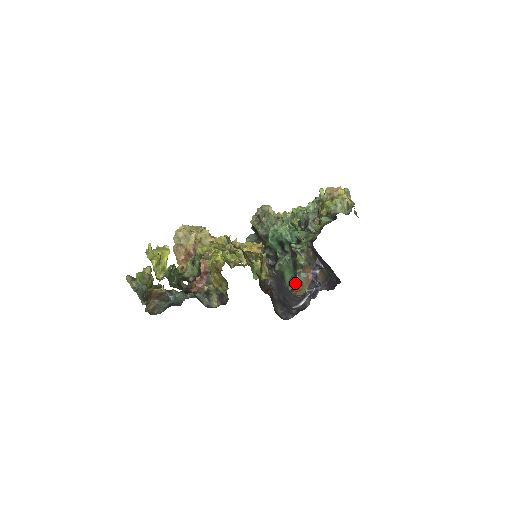
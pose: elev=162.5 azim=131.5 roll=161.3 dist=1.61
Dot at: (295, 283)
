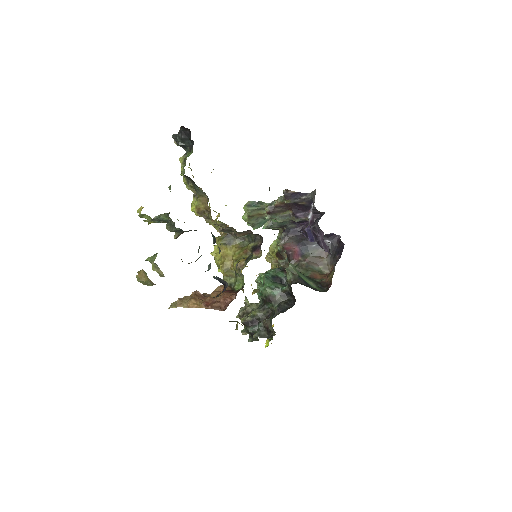
Dot at: (323, 286)
